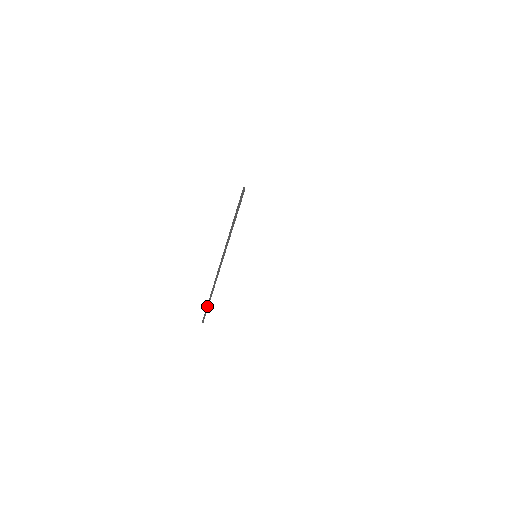
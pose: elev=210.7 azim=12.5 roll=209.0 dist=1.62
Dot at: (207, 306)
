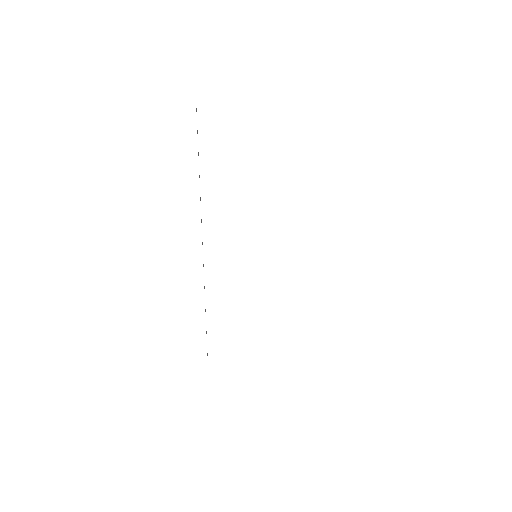
Dot at: occluded
